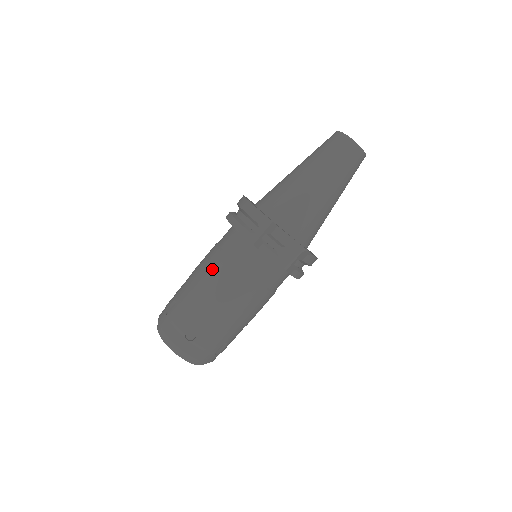
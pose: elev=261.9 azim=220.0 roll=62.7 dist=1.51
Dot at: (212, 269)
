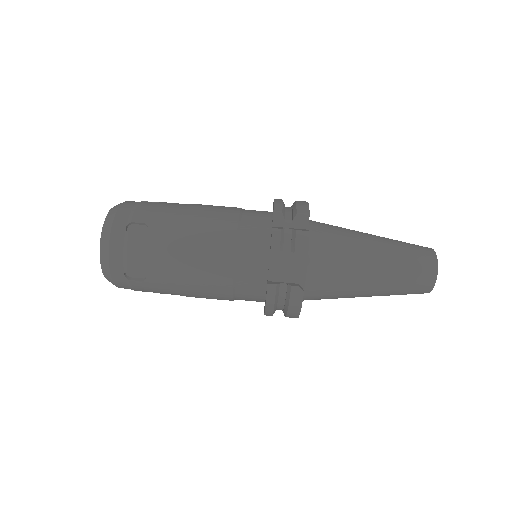
Dot at: (218, 209)
